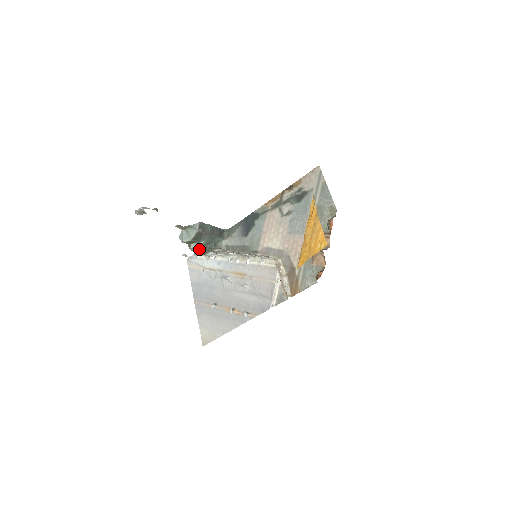
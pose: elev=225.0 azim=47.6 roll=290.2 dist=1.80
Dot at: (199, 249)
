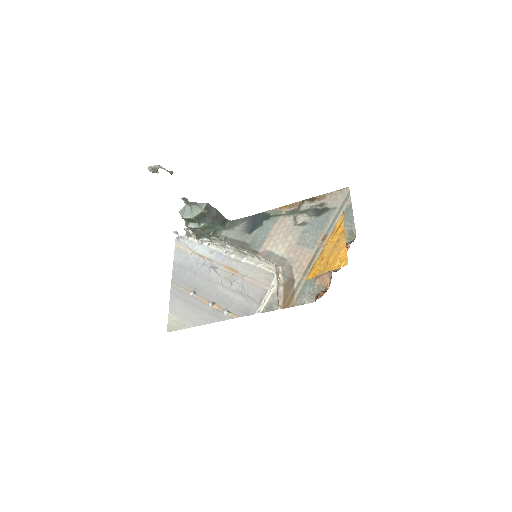
Dot at: (196, 230)
